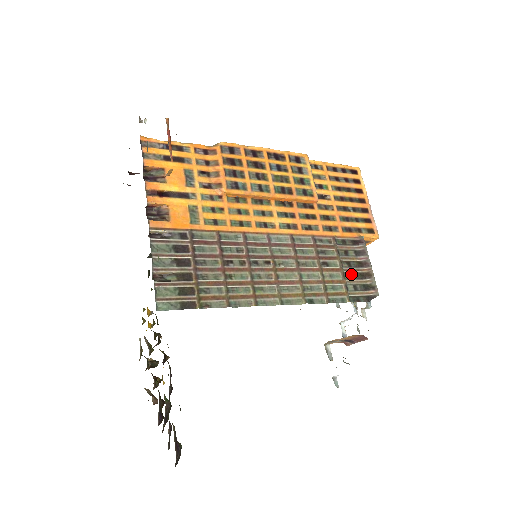
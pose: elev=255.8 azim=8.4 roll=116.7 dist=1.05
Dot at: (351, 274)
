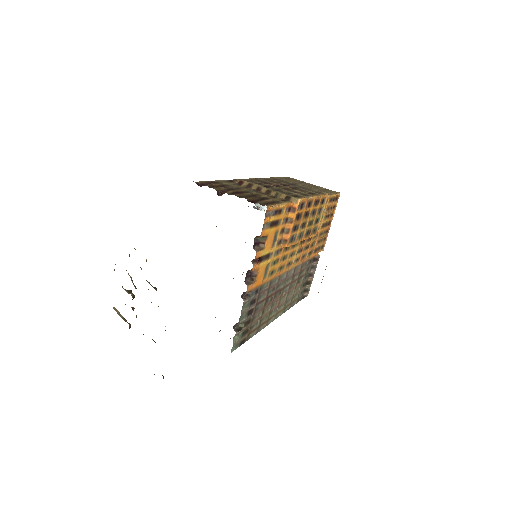
Dot at: (304, 284)
